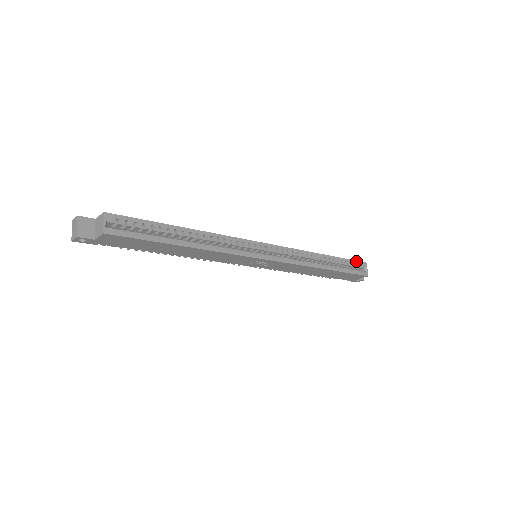
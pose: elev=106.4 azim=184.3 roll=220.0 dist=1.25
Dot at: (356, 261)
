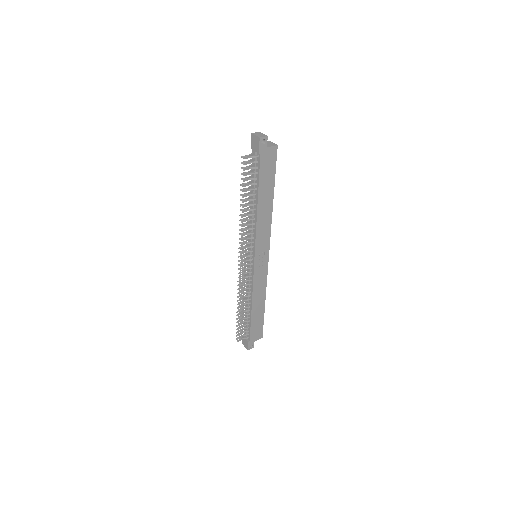
Dot at: occluded
